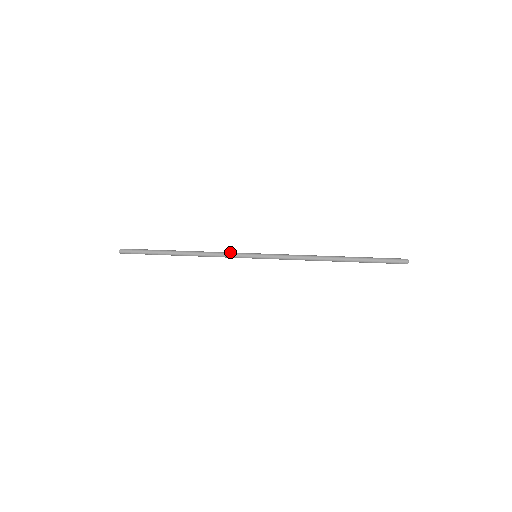
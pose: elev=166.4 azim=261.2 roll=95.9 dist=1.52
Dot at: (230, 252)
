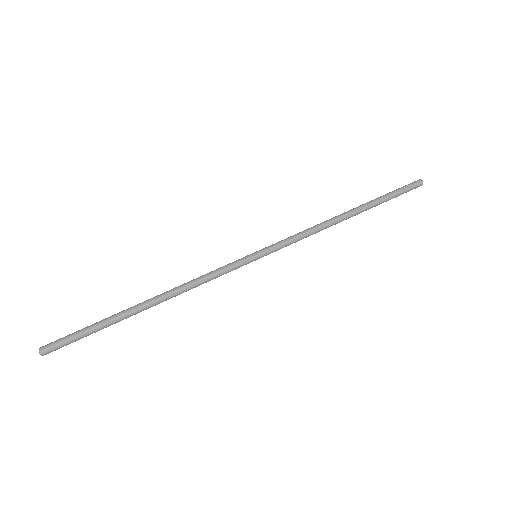
Dot at: (220, 268)
